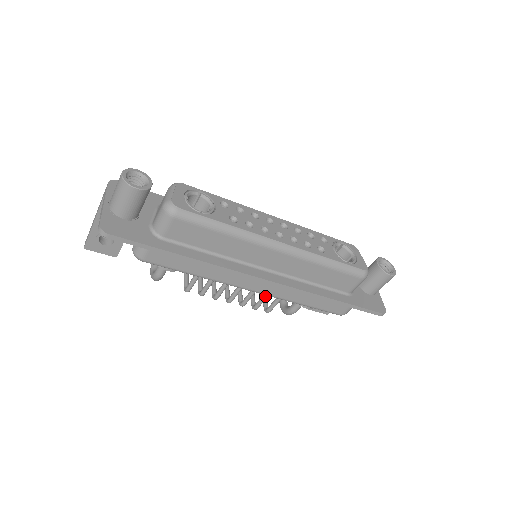
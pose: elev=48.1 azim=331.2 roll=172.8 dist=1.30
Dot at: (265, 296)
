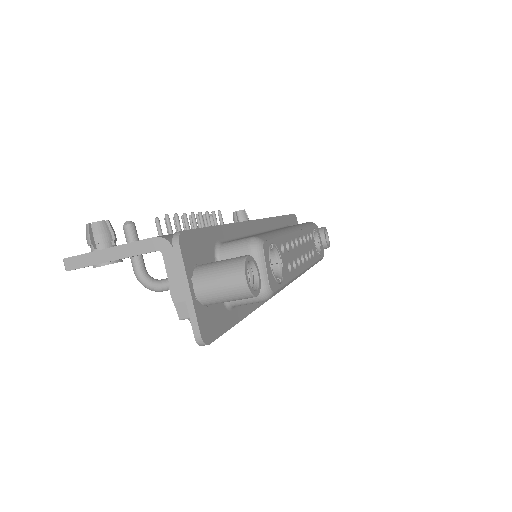
Dot at: occluded
